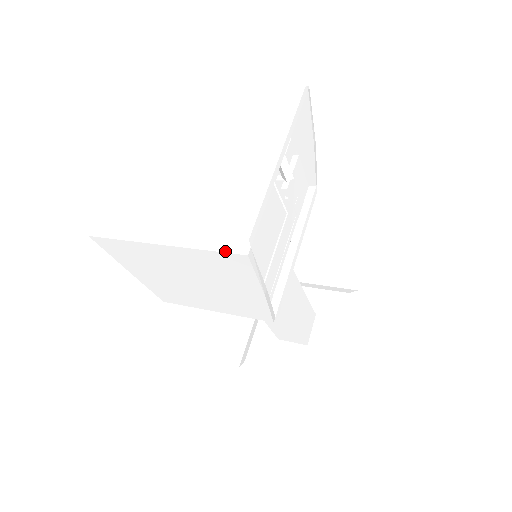
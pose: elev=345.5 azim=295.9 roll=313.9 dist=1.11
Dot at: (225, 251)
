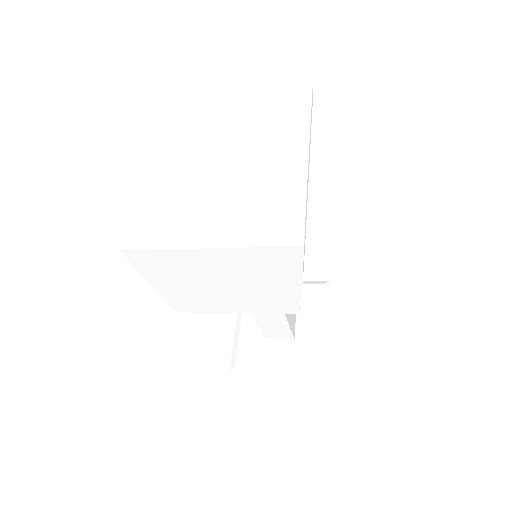
Dot at: (279, 245)
